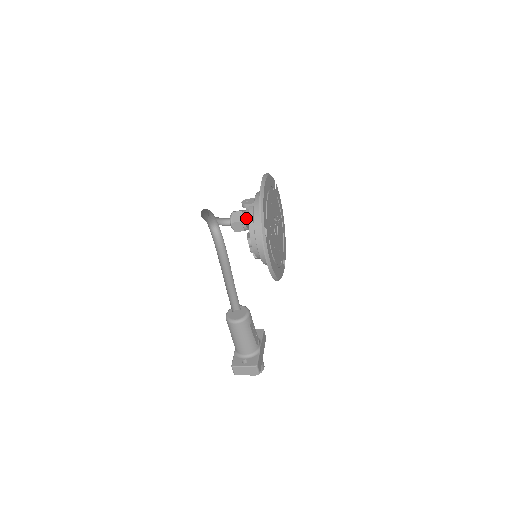
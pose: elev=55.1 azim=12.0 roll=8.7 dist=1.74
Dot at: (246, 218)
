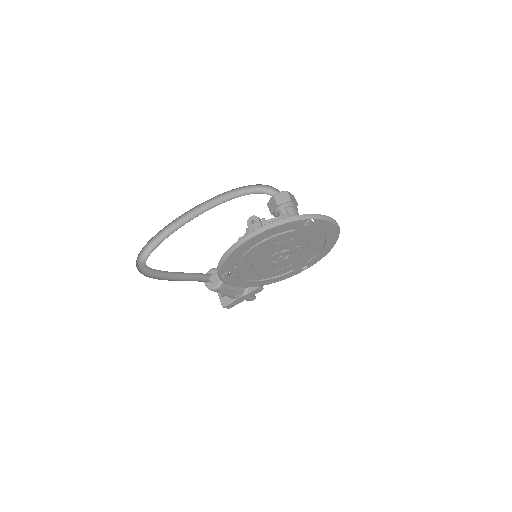
Dot at: (276, 215)
